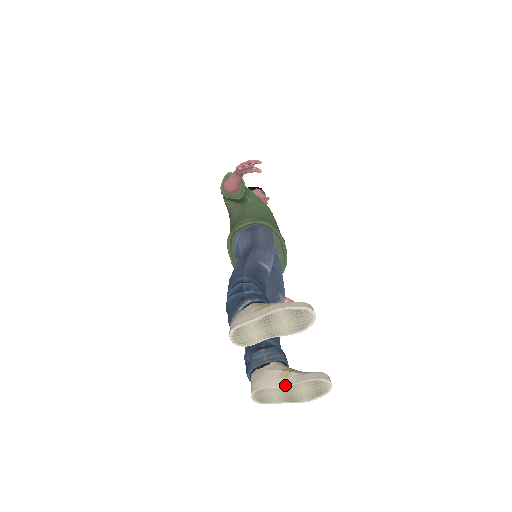
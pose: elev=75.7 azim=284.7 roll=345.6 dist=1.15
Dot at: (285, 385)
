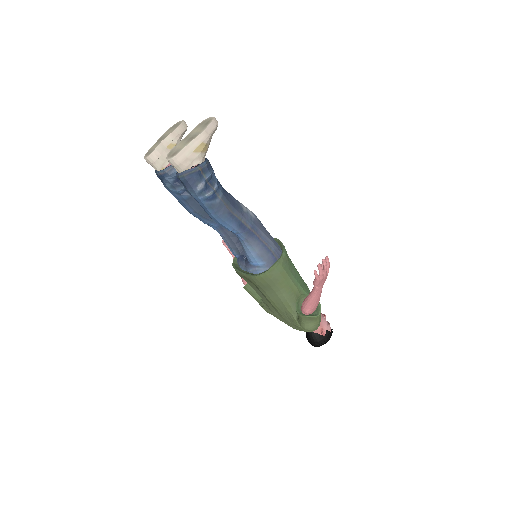
Dot at: (184, 139)
